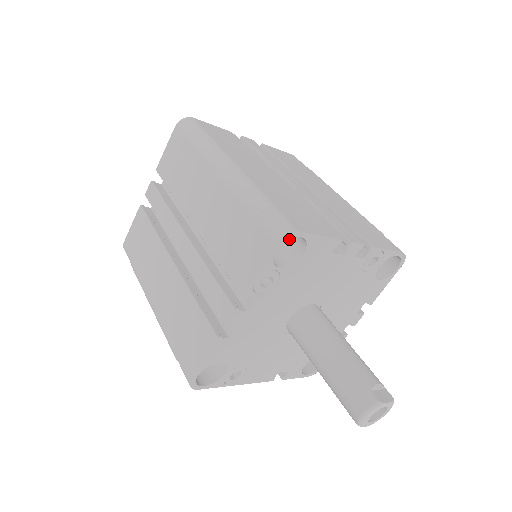
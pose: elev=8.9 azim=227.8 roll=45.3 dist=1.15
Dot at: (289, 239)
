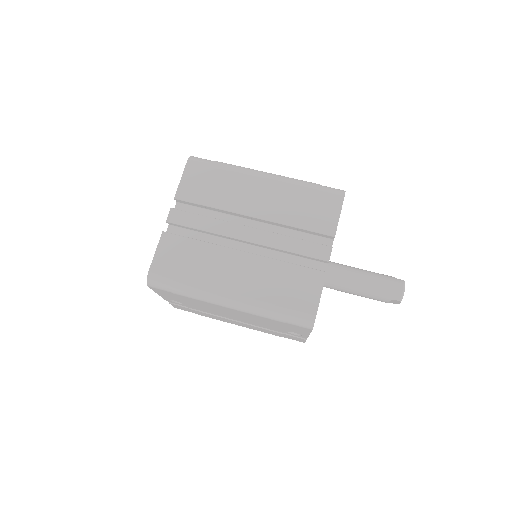
Dot at: occluded
